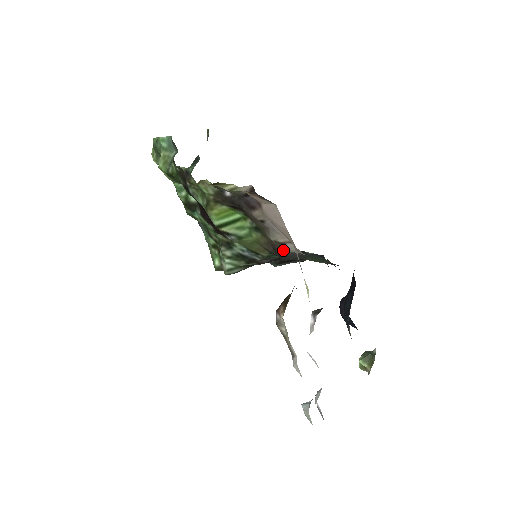
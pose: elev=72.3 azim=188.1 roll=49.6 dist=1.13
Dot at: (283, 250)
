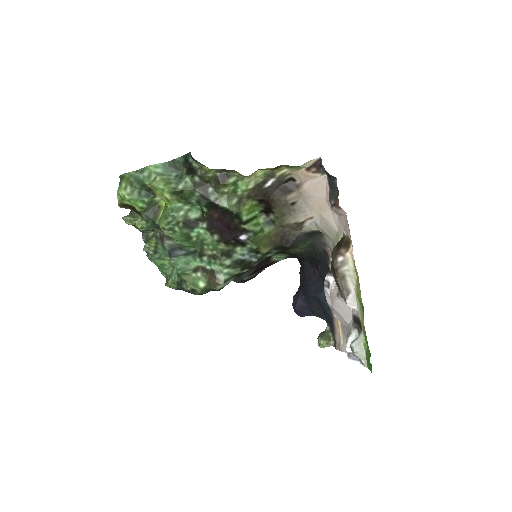
Dot at: (295, 233)
